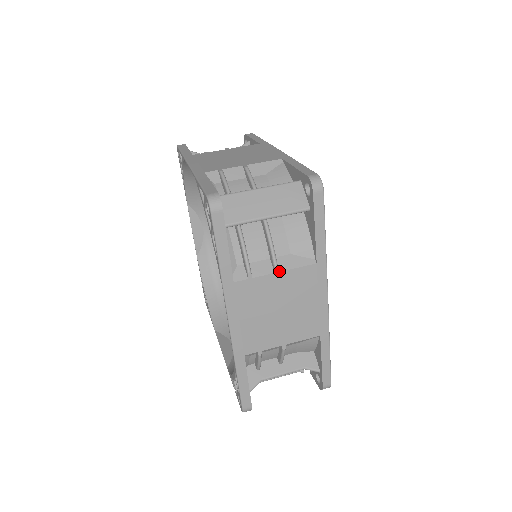
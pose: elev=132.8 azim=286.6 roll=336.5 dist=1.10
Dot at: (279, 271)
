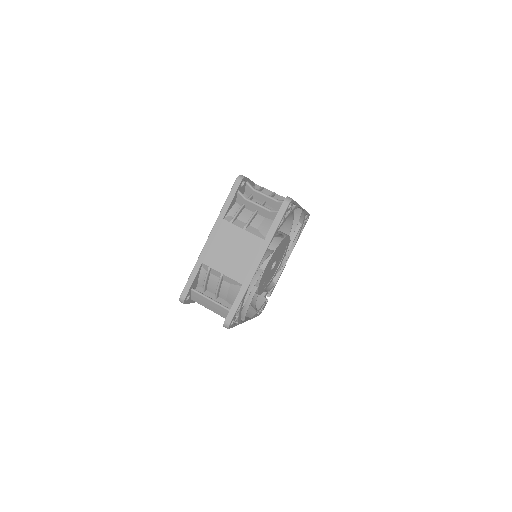
Dot at: occluded
